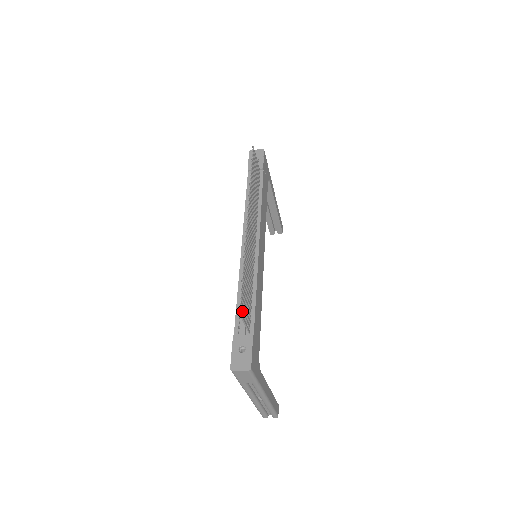
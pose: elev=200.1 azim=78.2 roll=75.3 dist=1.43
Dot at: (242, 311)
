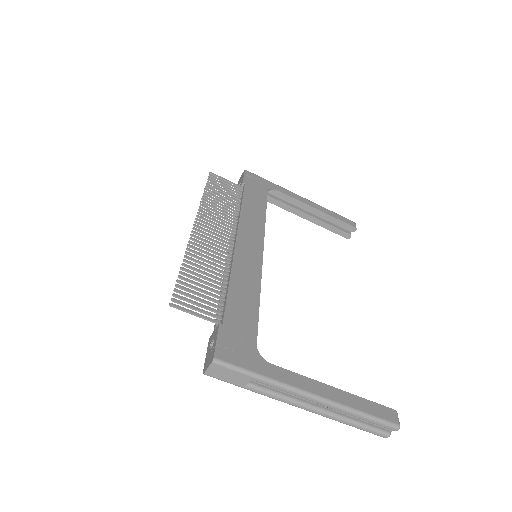
Dot at: (180, 303)
